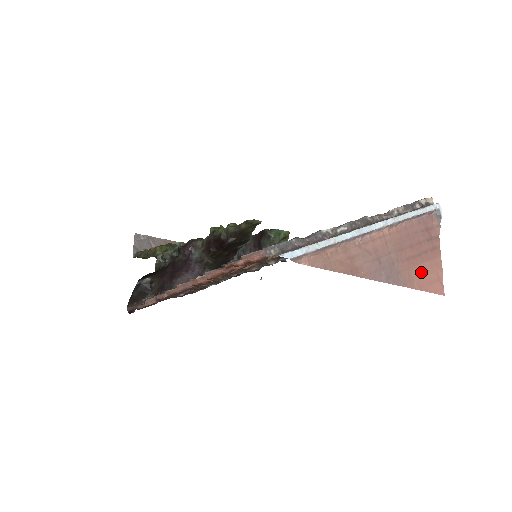
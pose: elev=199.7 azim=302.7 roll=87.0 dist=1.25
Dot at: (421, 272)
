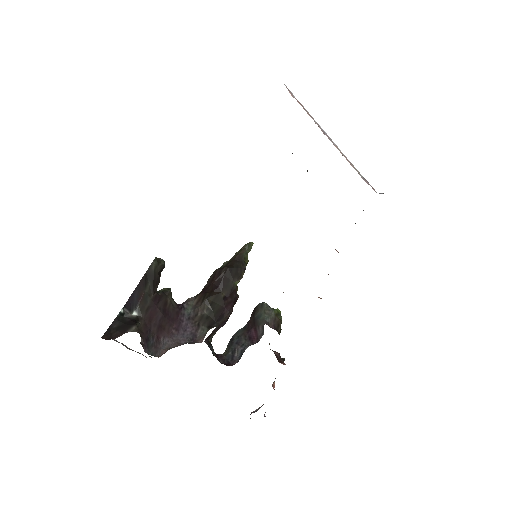
Dot at: occluded
